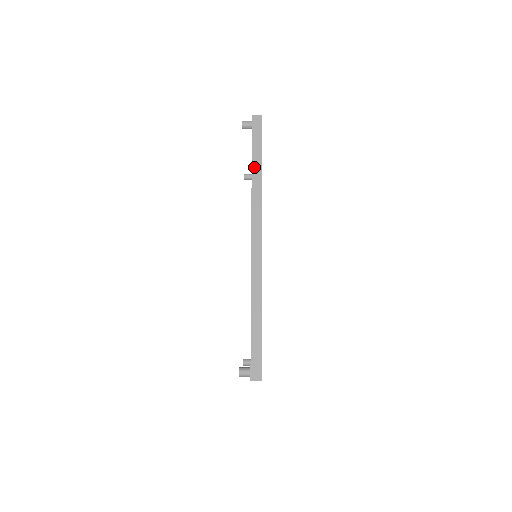
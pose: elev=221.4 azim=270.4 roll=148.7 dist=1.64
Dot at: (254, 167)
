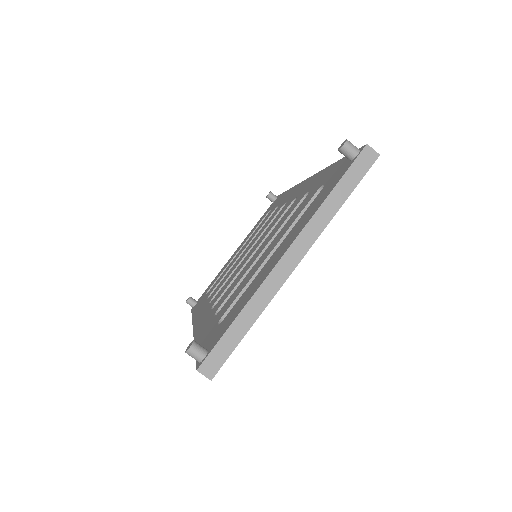
Dot at: occluded
